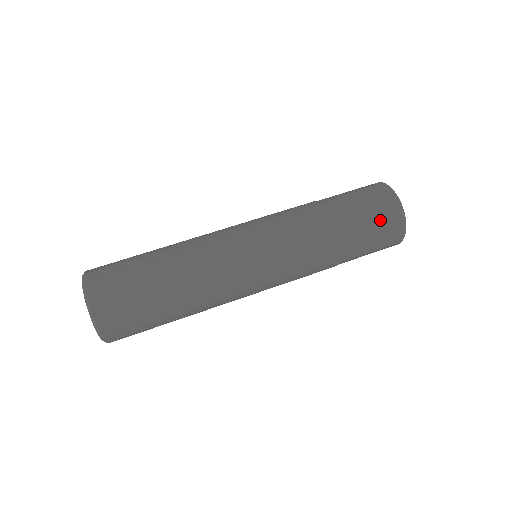
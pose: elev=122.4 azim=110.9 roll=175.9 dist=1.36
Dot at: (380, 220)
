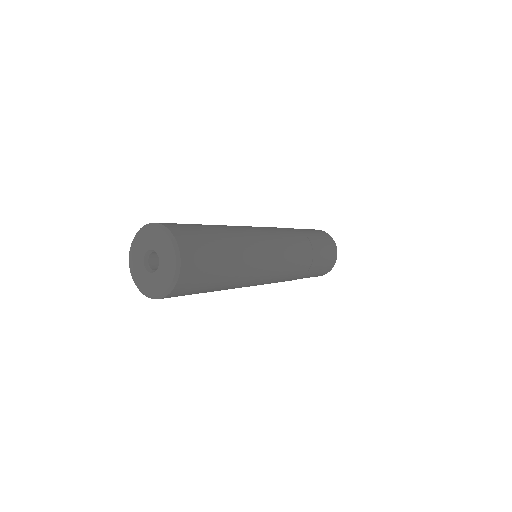
Dot at: (328, 249)
